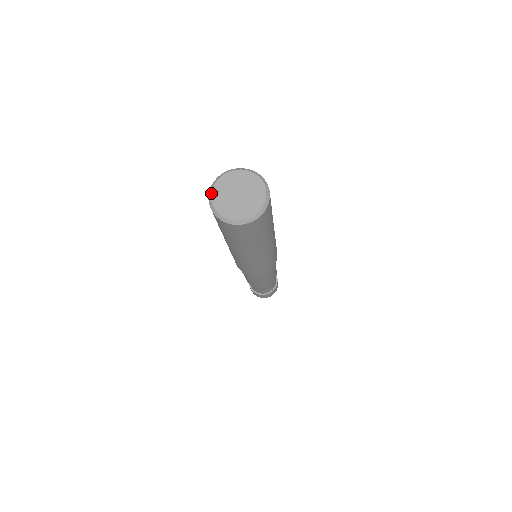
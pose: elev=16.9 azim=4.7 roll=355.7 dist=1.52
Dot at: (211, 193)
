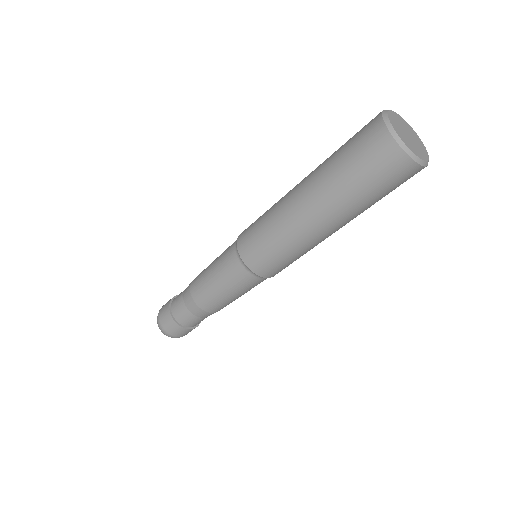
Dot at: (391, 110)
